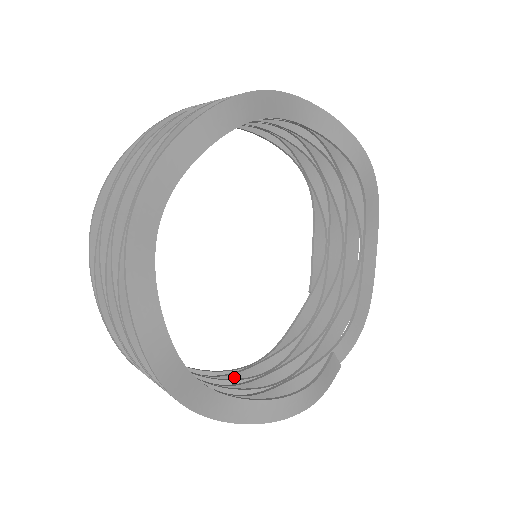
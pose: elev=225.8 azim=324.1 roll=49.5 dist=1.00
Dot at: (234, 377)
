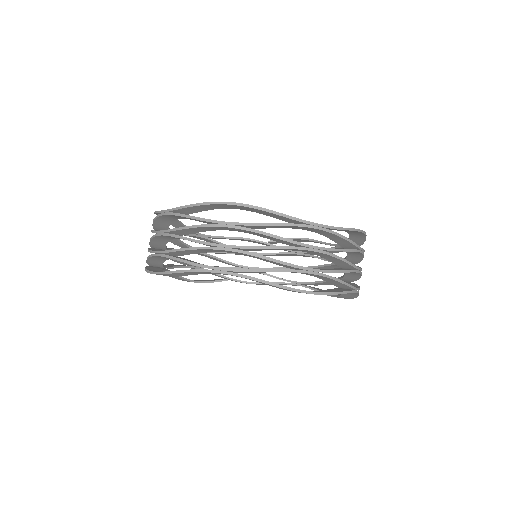
Dot at: (187, 235)
